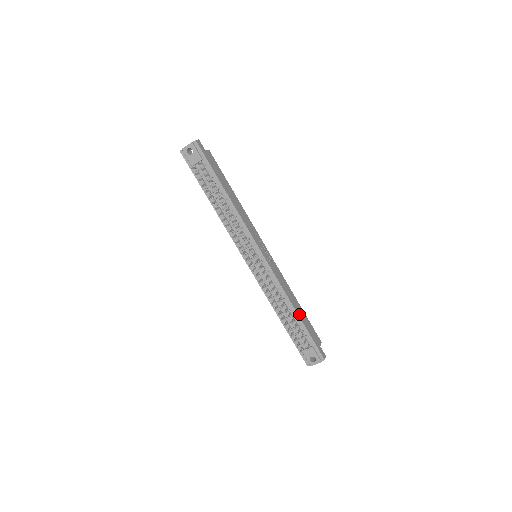
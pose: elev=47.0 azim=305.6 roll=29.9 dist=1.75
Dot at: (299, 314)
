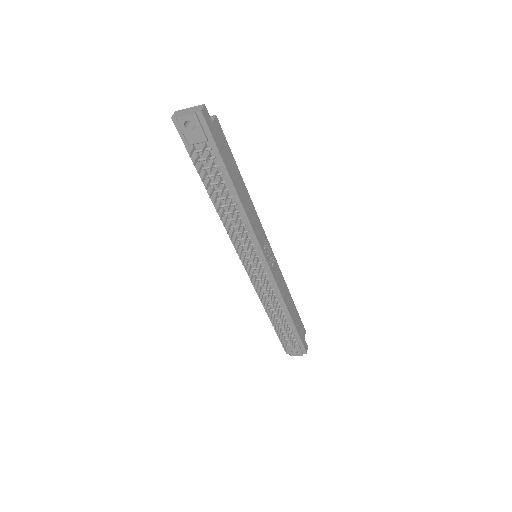
Dot at: (292, 316)
